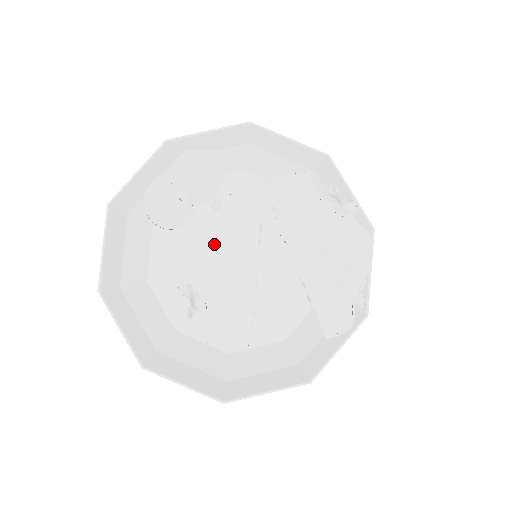
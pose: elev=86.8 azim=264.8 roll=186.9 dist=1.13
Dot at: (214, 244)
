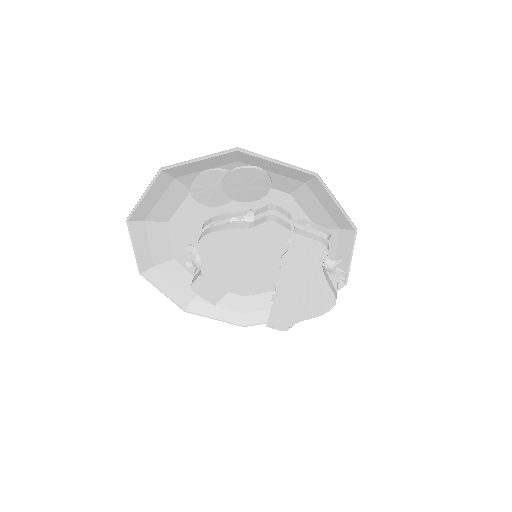
Dot at: (229, 246)
